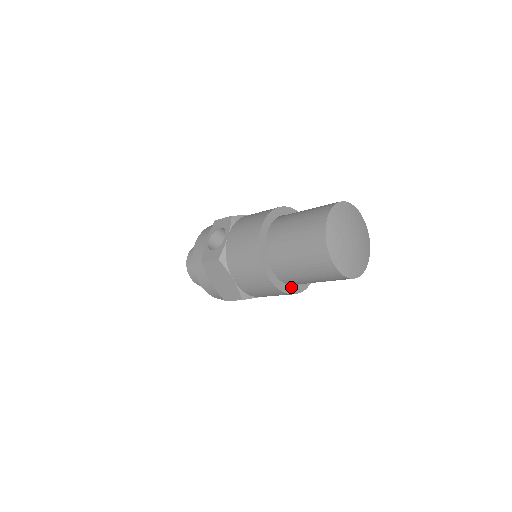
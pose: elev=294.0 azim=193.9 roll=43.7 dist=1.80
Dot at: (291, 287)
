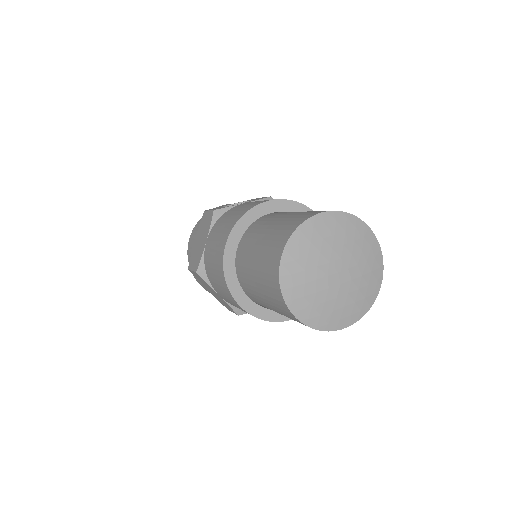
Dot at: (241, 292)
